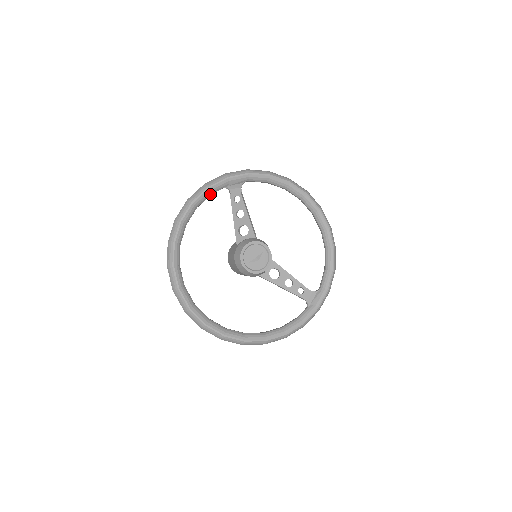
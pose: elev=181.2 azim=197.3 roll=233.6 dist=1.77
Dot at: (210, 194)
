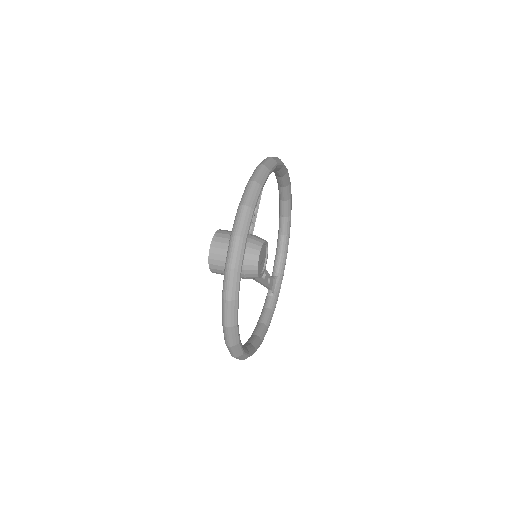
Dot at: occluded
